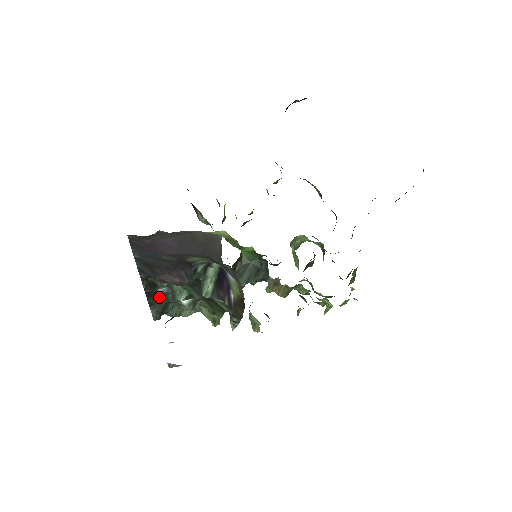
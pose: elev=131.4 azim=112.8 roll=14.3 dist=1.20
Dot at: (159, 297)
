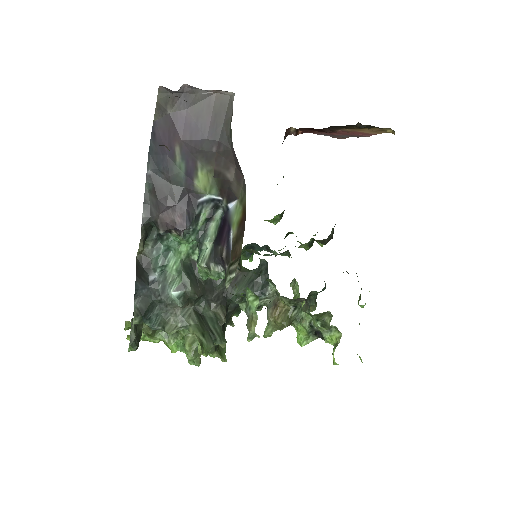
Dot at: (148, 287)
